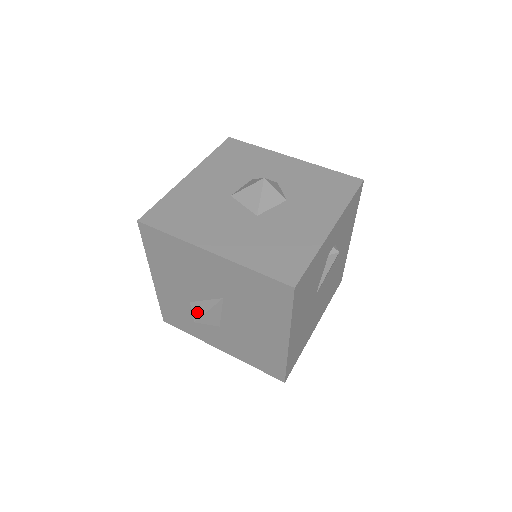
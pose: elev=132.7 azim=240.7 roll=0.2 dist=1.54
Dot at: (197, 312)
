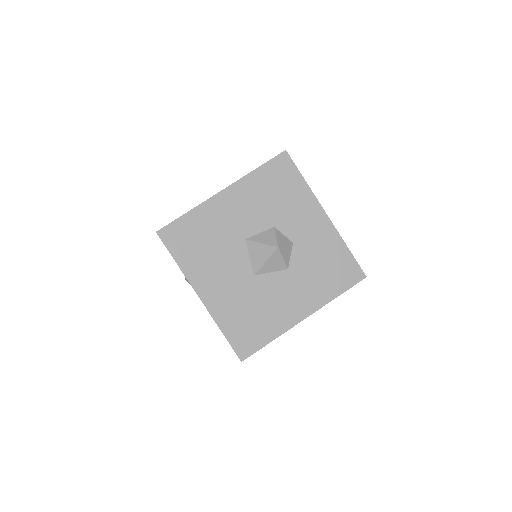
Dot at: occluded
